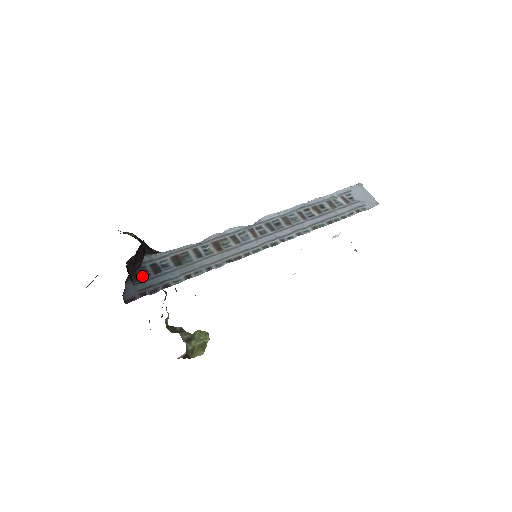
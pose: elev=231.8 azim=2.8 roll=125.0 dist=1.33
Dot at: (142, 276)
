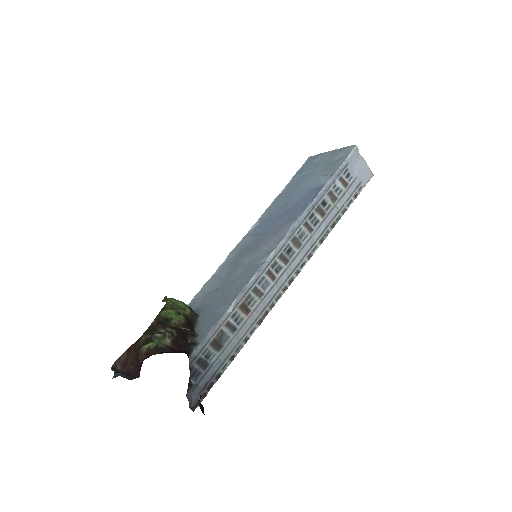
Dot at: (194, 377)
